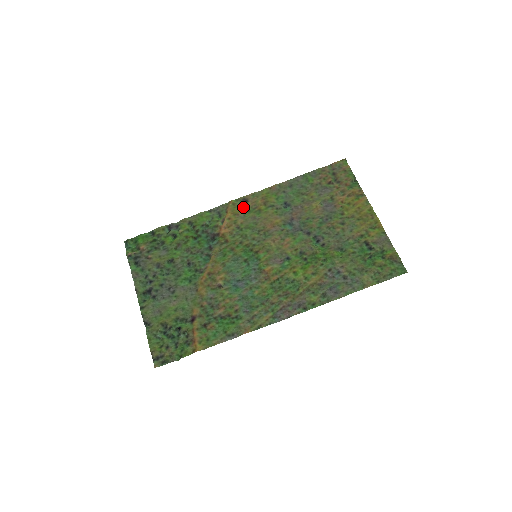
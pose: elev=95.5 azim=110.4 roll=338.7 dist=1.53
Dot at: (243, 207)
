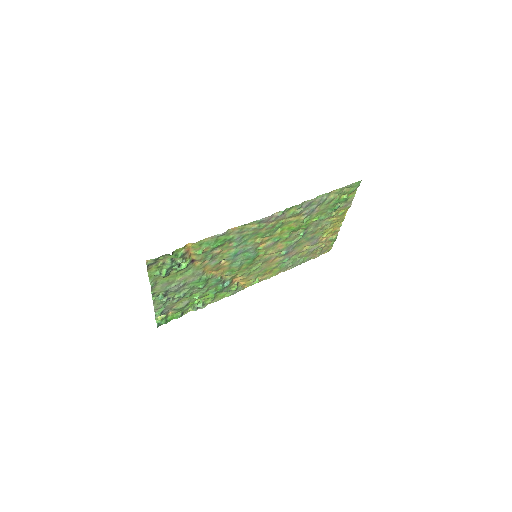
Dot at: (255, 280)
